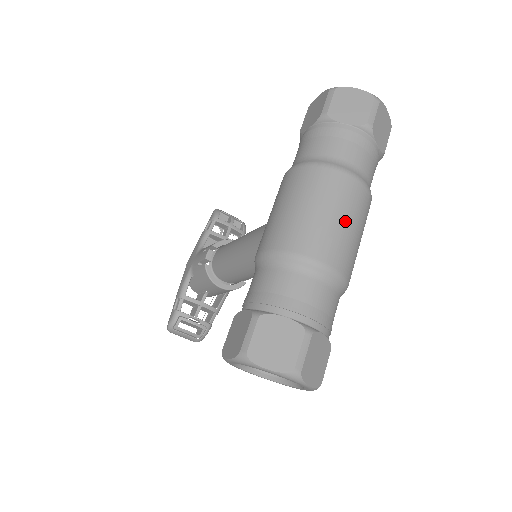
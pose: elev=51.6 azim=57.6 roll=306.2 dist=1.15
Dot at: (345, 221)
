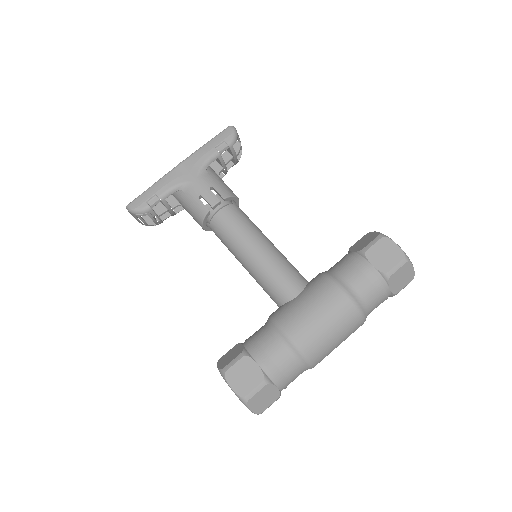
Dot at: occluded
